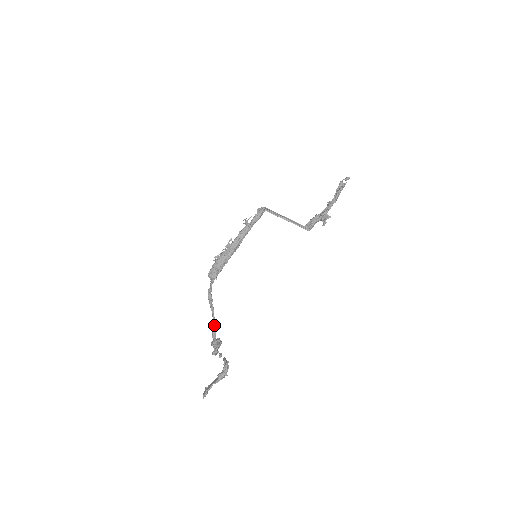
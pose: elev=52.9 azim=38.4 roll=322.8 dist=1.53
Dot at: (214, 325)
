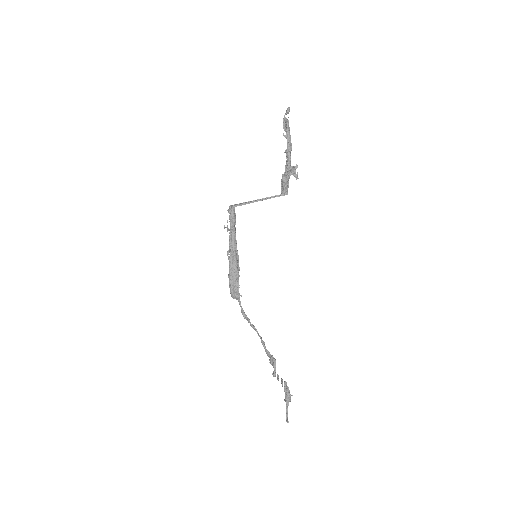
Dot at: (263, 343)
